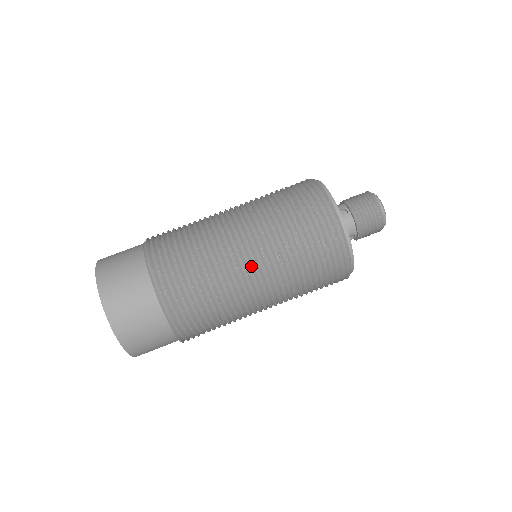
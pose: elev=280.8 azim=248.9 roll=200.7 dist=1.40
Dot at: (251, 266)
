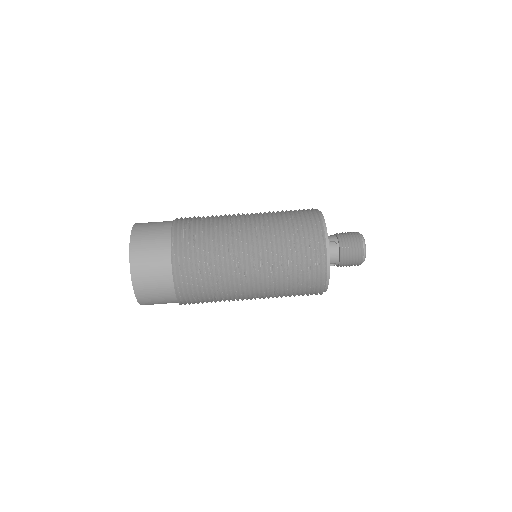
Dot at: (249, 270)
